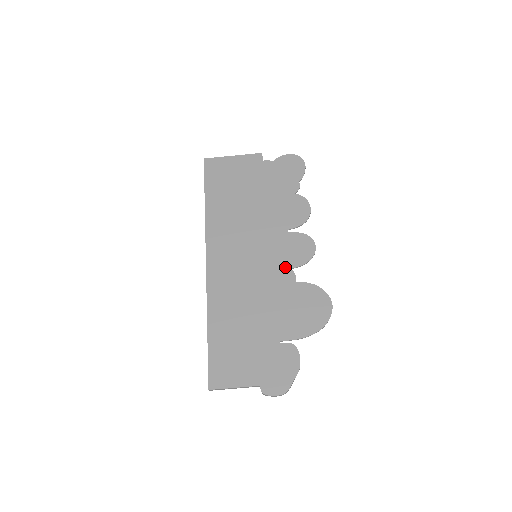
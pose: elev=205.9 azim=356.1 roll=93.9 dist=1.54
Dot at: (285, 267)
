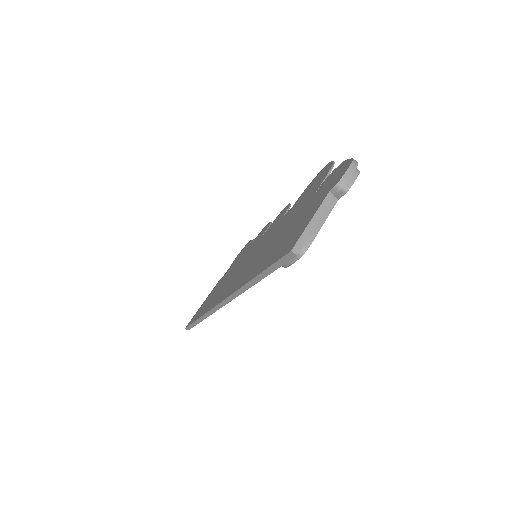
Dot at: (278, 223)
